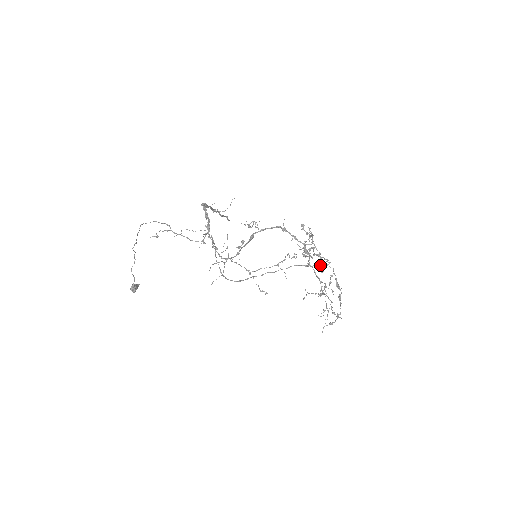
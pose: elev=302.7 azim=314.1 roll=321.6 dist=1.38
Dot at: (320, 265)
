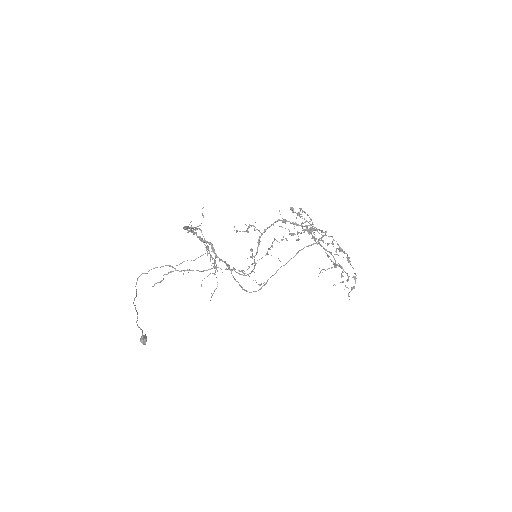
Dot at: (320, 238)
